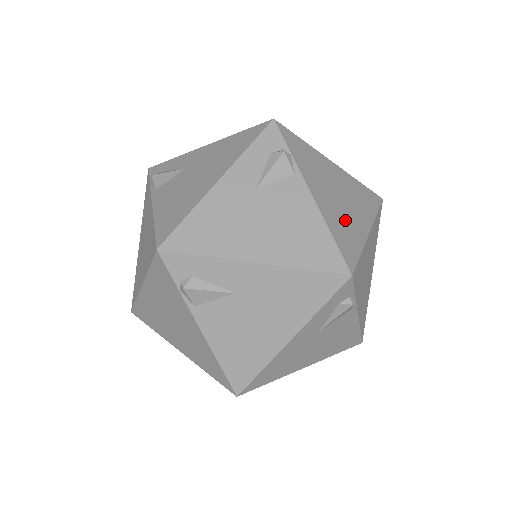
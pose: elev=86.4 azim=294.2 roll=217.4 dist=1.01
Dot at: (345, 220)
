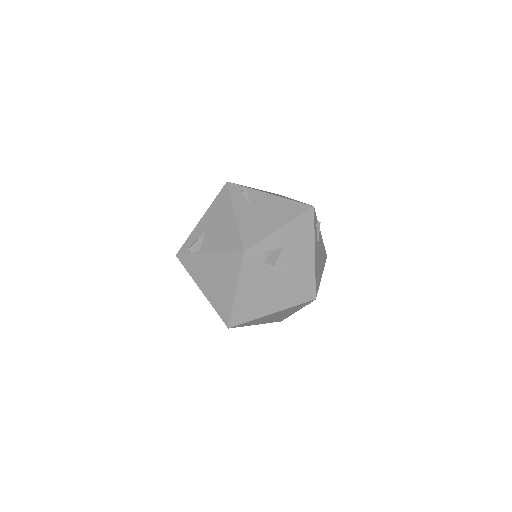
Dot at: occluded
